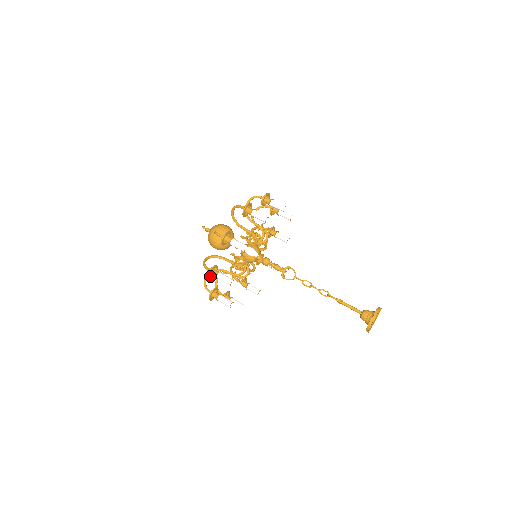
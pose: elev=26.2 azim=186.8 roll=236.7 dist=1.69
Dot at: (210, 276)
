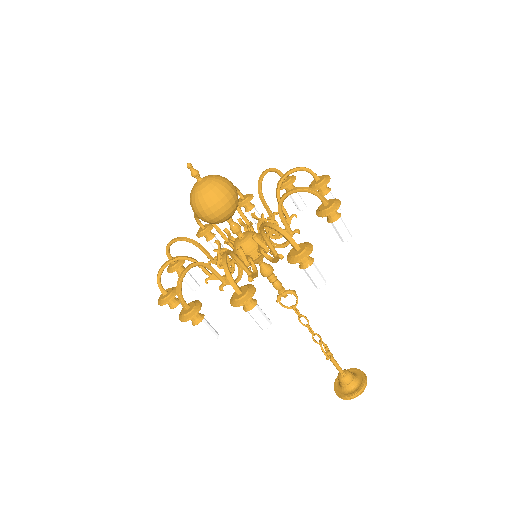
Dot at: (182, 313)
